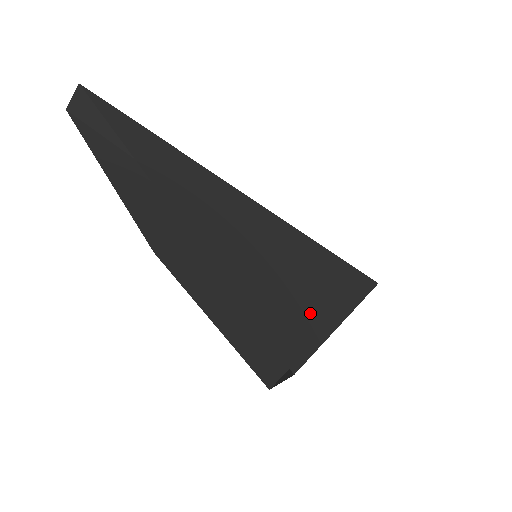
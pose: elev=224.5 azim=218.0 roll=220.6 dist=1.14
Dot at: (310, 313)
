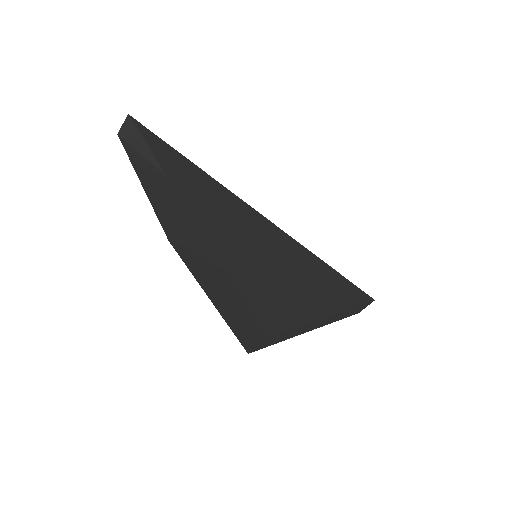
Dot at: (295, 301)
